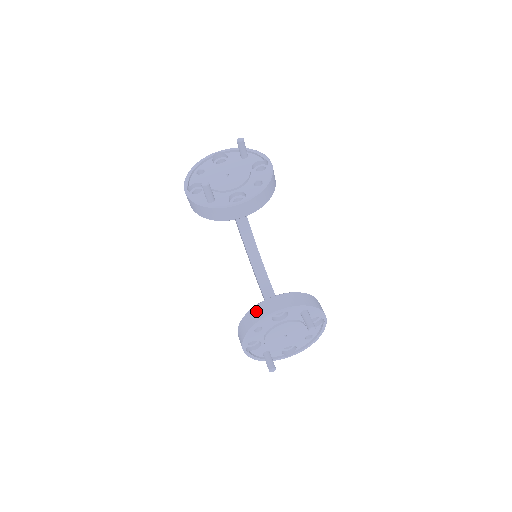
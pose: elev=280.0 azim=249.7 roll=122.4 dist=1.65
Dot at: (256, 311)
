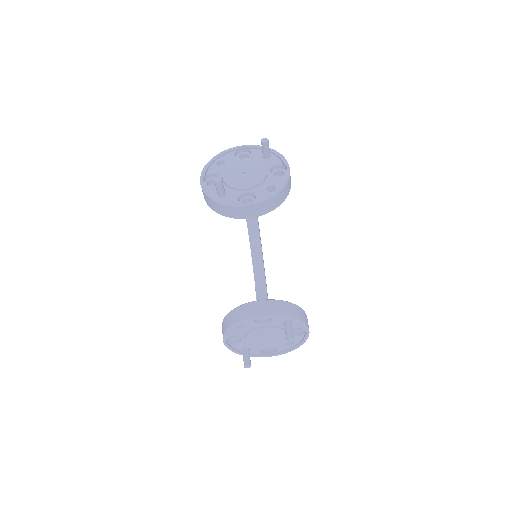
Dot at: (241, 310)
